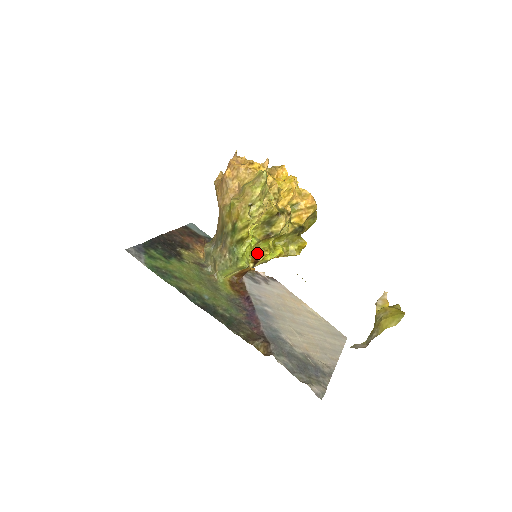
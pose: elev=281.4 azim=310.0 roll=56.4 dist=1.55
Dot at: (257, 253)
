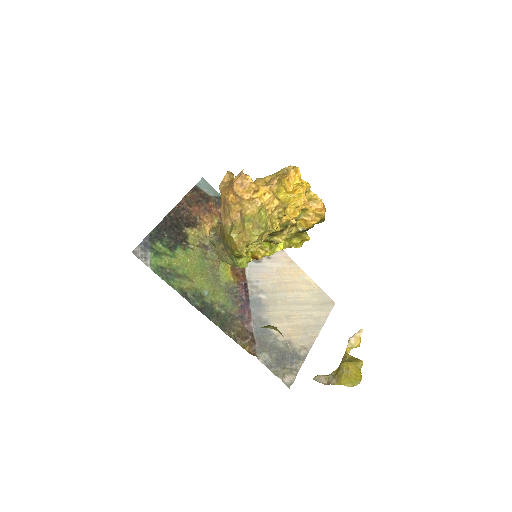
Dot at: (257, 253)
